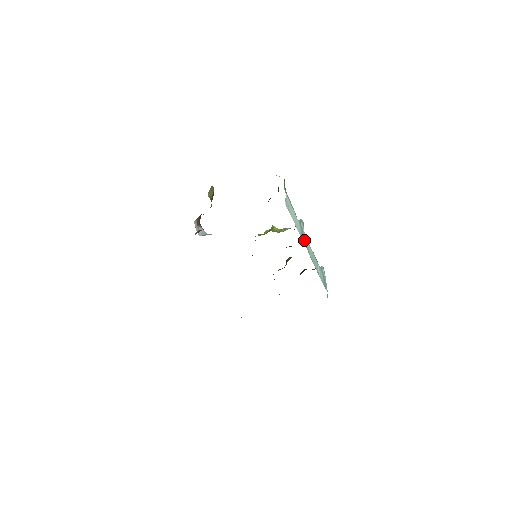
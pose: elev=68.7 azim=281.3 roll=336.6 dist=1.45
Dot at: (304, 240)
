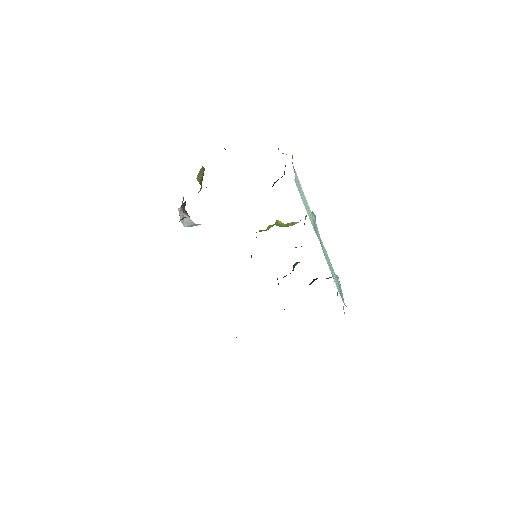
Dot at: (317, 235)
